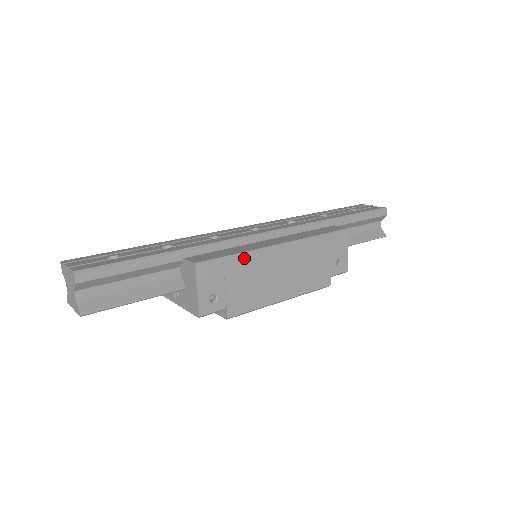
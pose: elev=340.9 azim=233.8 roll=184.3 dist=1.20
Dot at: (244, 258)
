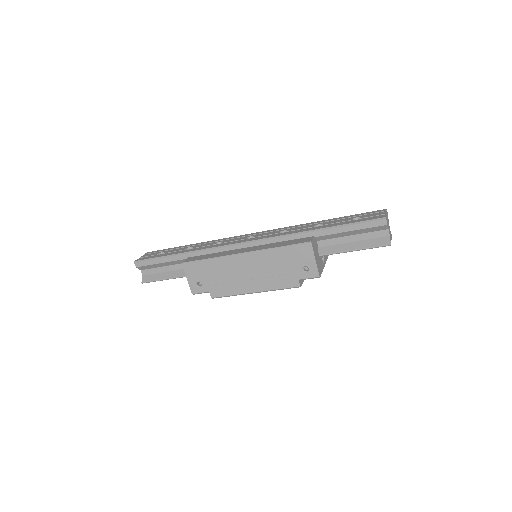
Dot at: (215, 261)
